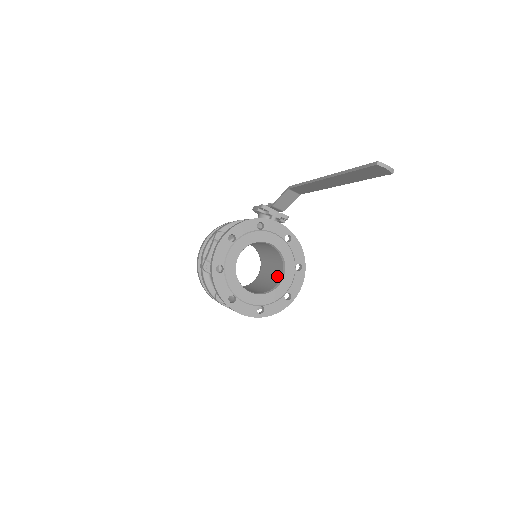
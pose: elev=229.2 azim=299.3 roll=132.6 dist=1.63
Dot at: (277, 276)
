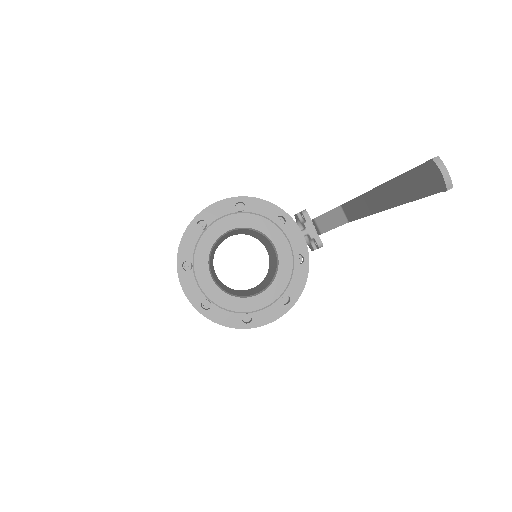
Dot at: (257, 291)
